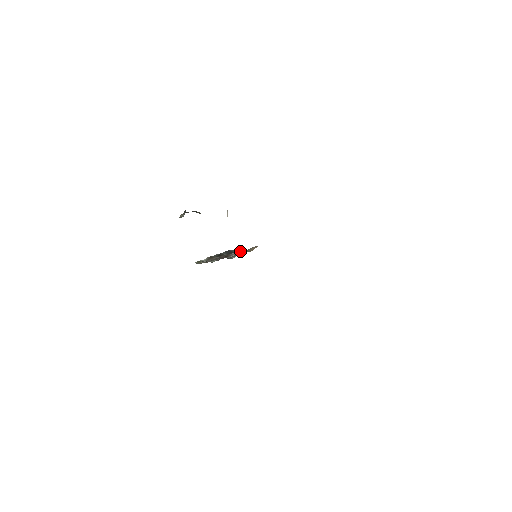
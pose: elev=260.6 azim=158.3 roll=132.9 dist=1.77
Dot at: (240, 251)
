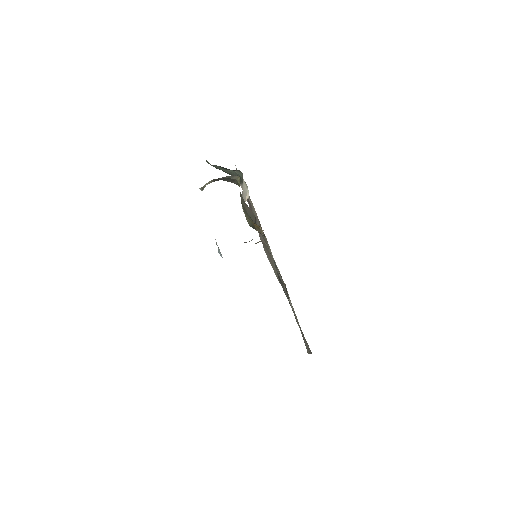
Dot at: occluded
